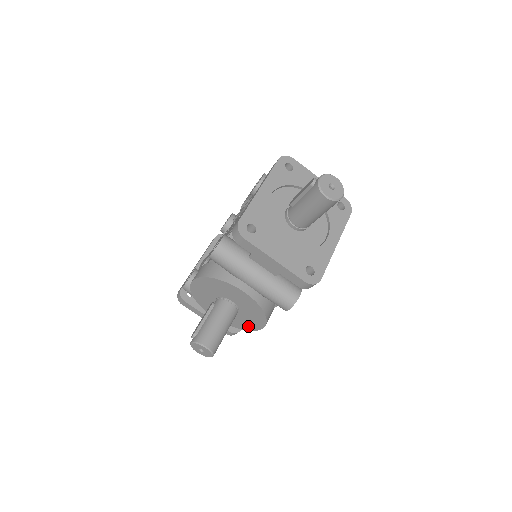
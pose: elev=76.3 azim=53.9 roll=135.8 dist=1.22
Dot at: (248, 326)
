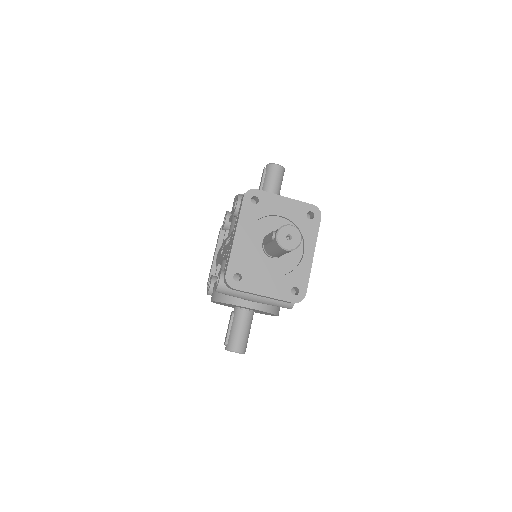
Dot at: (266, 314)
